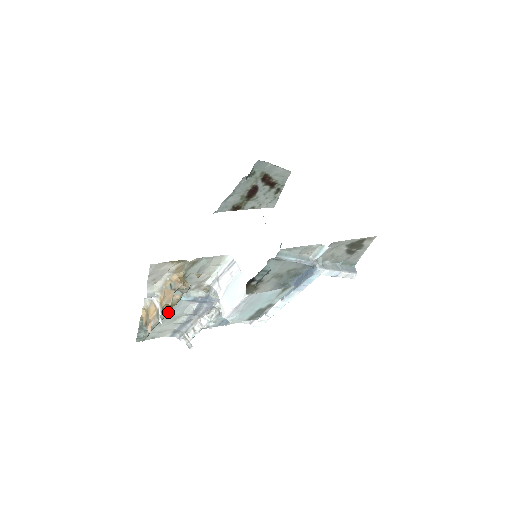
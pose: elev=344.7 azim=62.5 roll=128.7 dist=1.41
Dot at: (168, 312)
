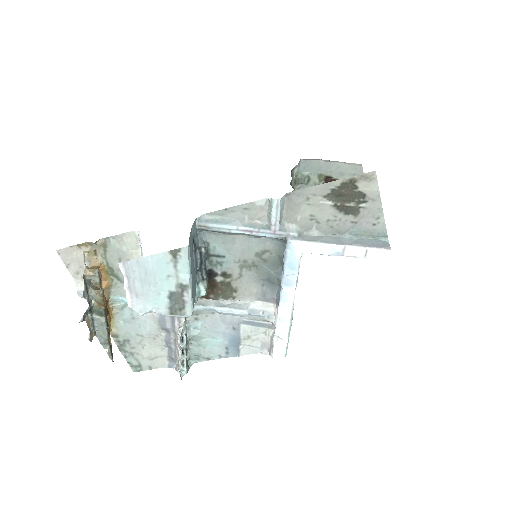
Dot at: (104, 314)
